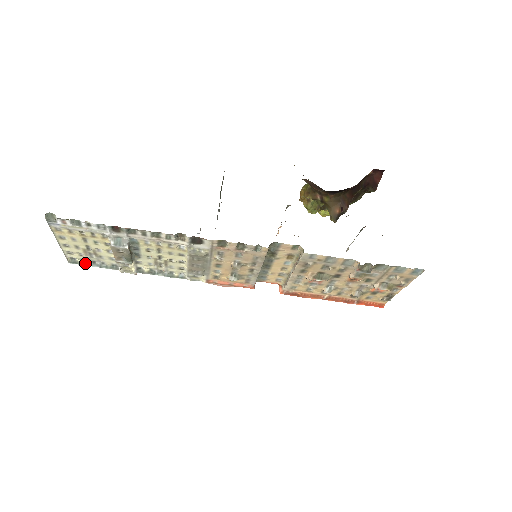
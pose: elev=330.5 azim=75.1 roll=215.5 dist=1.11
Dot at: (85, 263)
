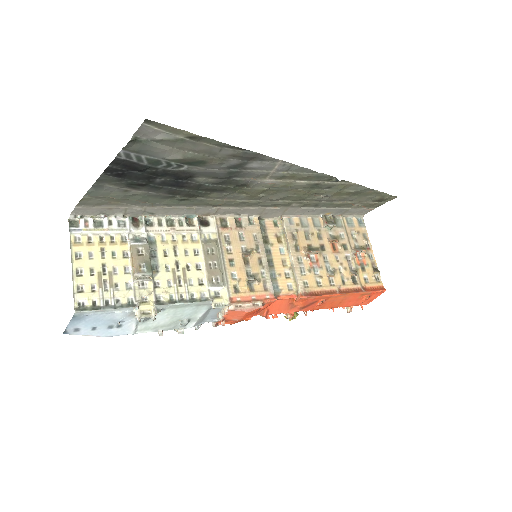
Dot at: (96, 308)
